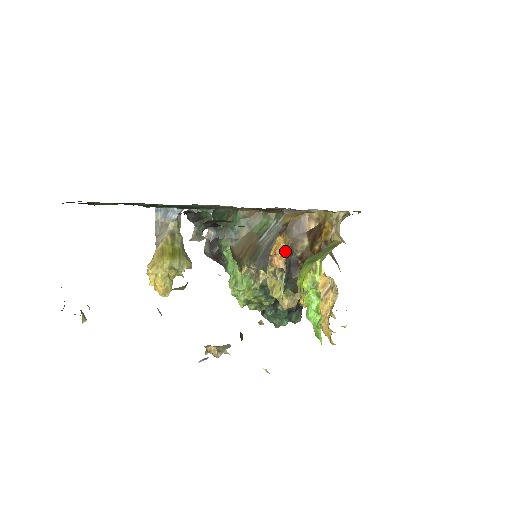
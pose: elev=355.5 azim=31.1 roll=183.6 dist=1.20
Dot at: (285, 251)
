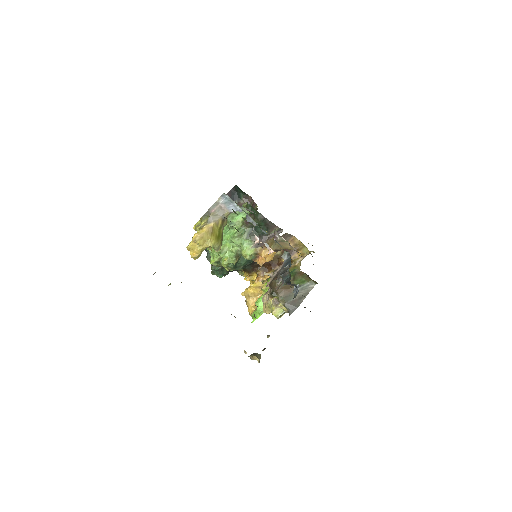
Dot at: occluded
